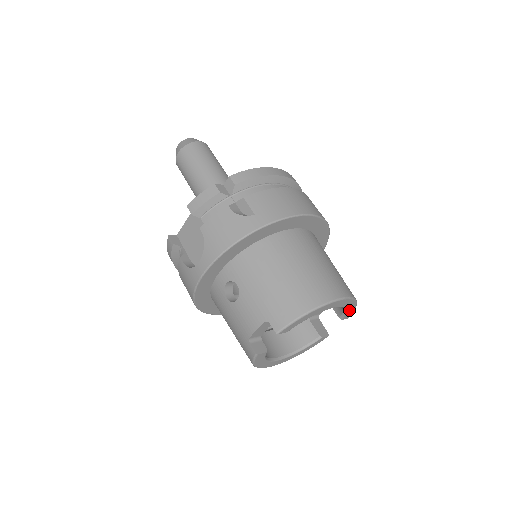
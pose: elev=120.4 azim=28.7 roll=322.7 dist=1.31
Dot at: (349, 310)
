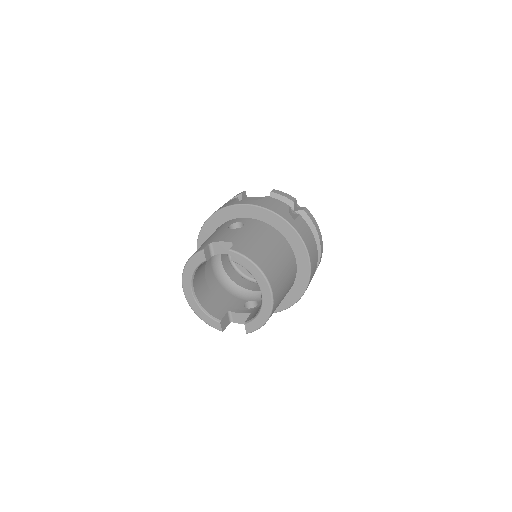
Dot at: (257, 321)
